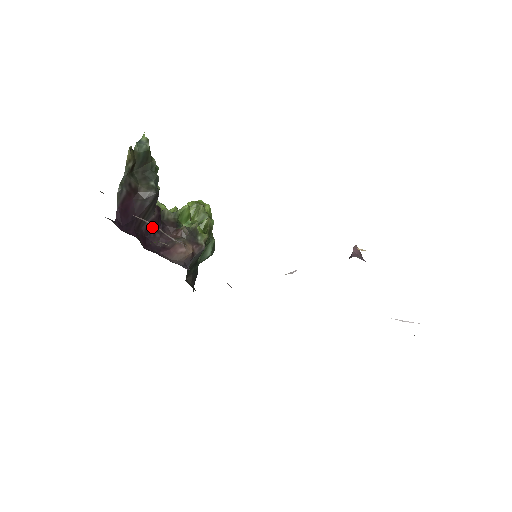
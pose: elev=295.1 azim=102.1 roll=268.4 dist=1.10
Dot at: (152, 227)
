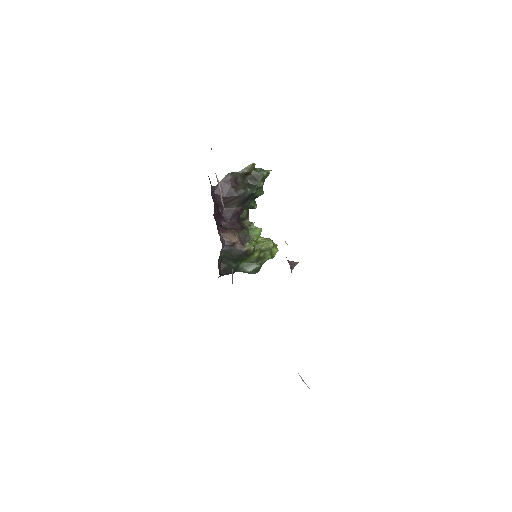
Dot at: (230, 214)
